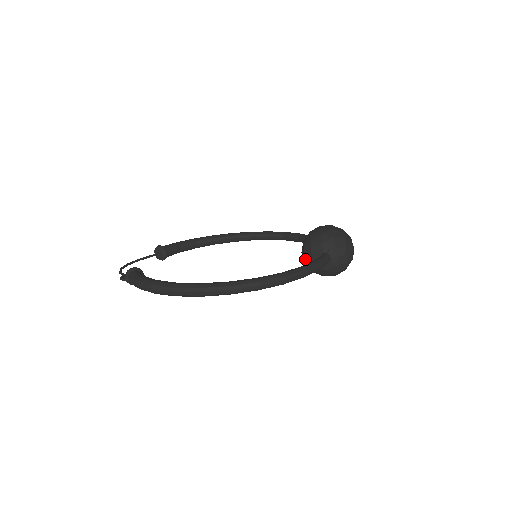
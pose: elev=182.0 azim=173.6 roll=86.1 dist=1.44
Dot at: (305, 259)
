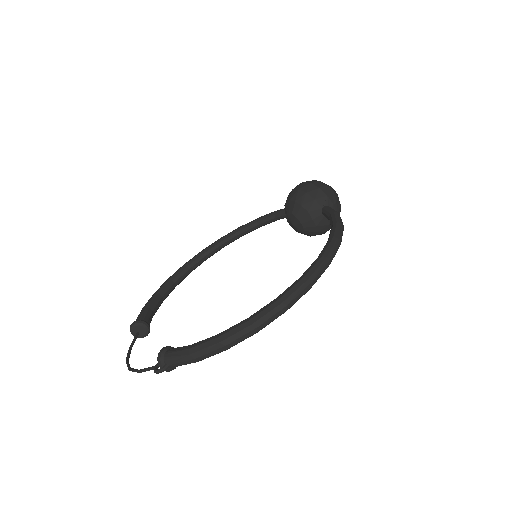
Dot at: (304, 227)
